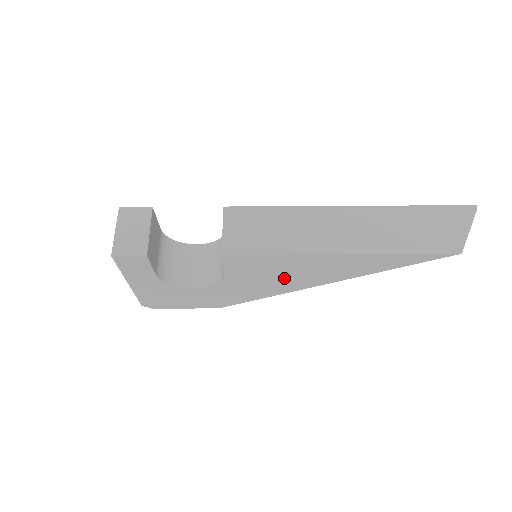
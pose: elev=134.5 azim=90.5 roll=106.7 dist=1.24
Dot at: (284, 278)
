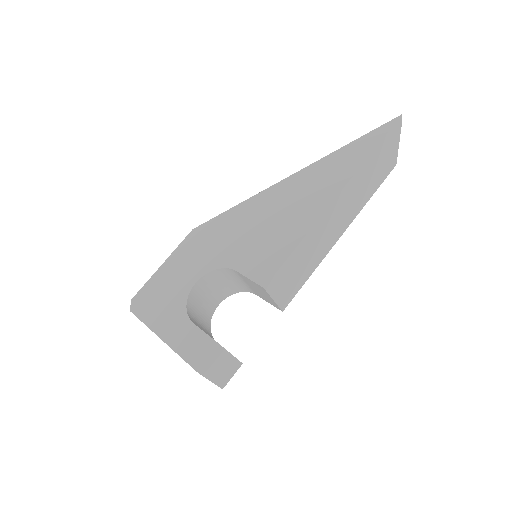
Dot at: occluded
